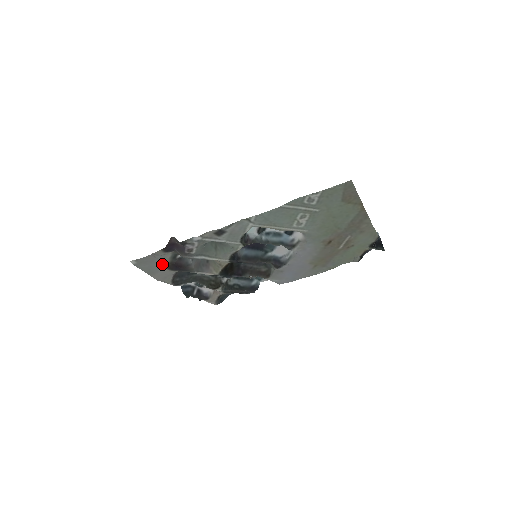
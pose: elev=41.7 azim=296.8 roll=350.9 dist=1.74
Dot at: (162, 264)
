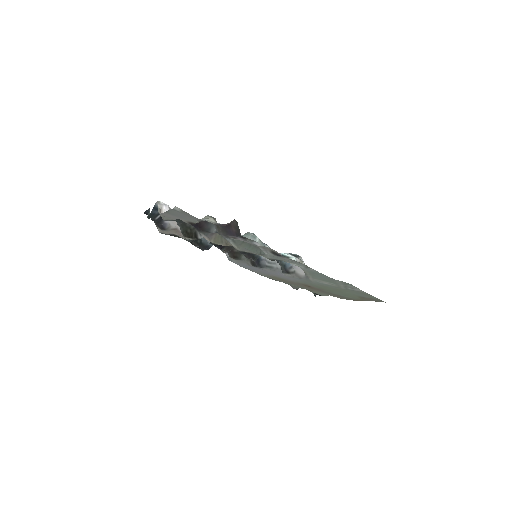
Dot at: (193, 221)
